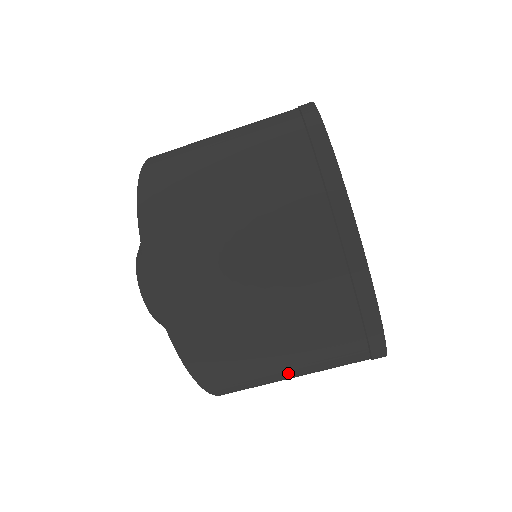
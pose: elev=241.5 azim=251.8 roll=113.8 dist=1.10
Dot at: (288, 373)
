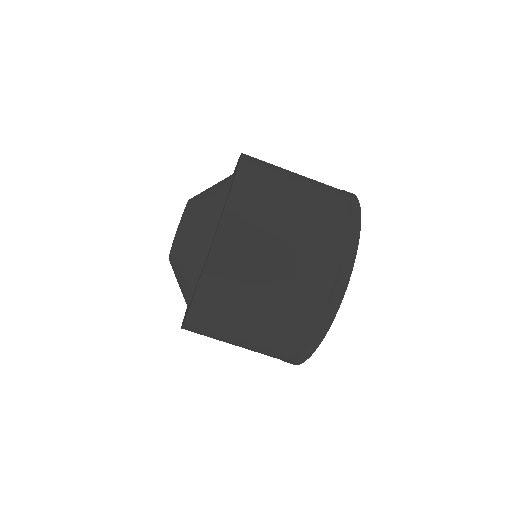
Dot at: (243, 337)
